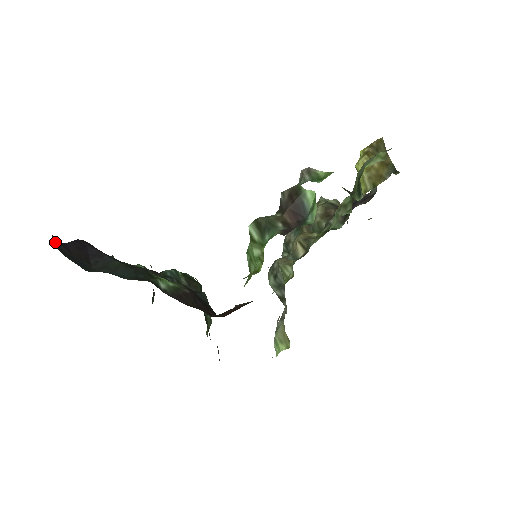
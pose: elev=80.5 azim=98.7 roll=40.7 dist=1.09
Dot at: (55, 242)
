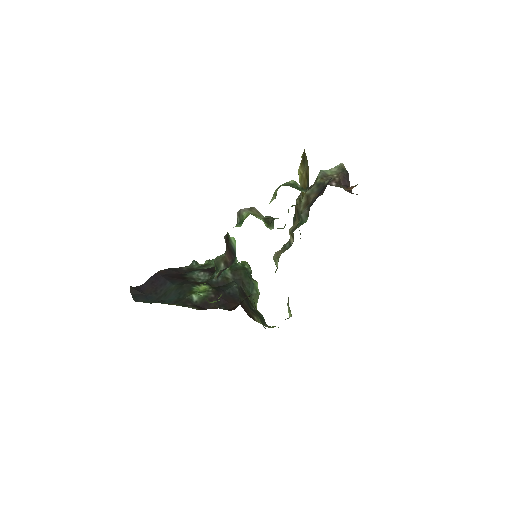
Dot at: (132, 291)
